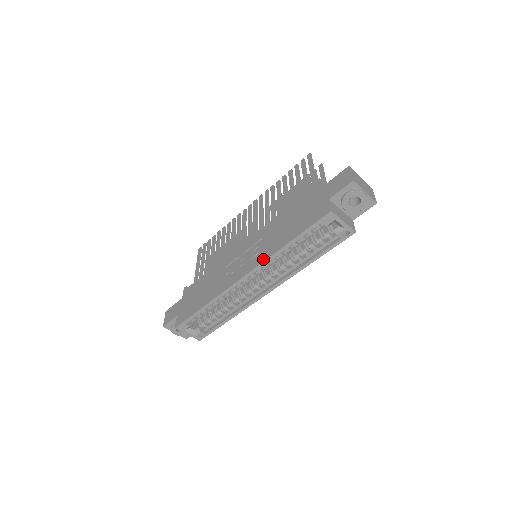
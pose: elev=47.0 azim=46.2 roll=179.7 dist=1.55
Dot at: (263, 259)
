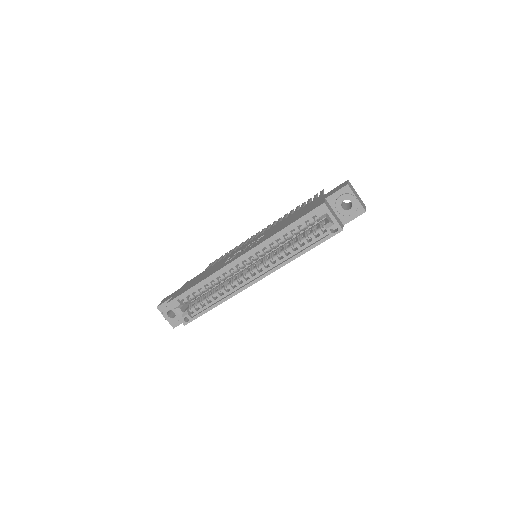
Dot at: (259, 243)
